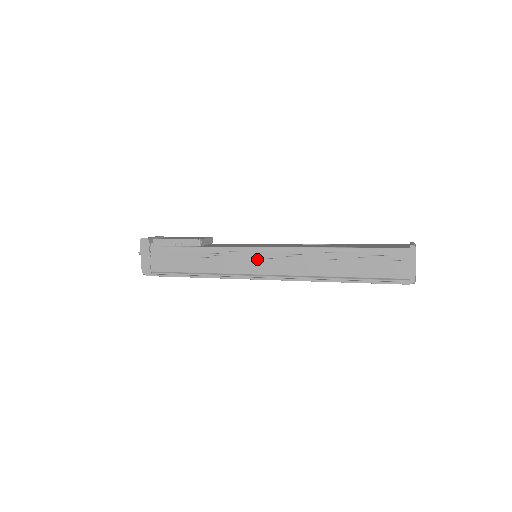
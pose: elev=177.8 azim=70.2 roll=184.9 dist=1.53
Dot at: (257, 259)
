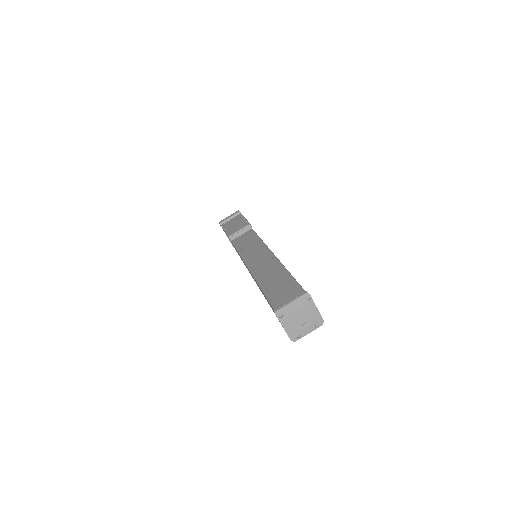
Dot at: occluded
